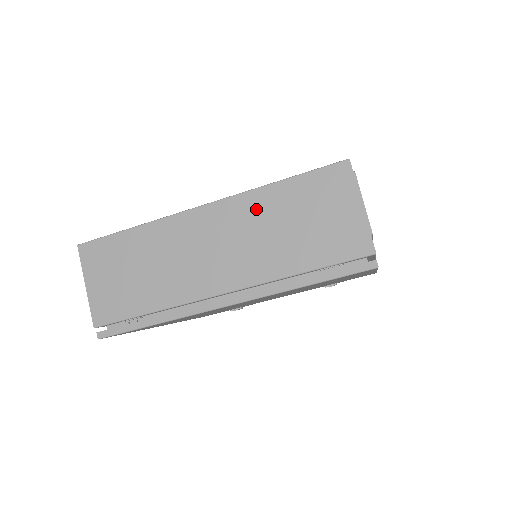
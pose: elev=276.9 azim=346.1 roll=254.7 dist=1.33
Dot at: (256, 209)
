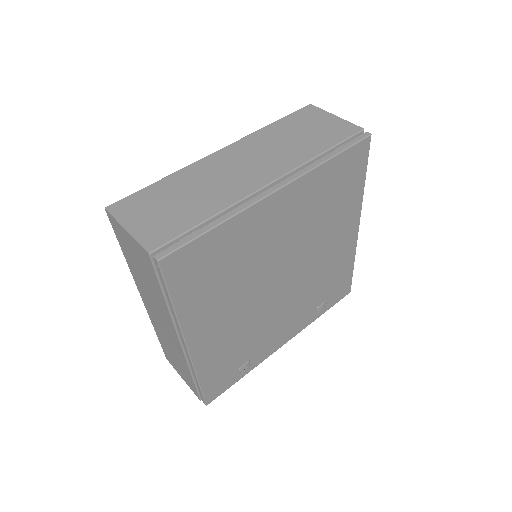
Dot at: (264, 138)
